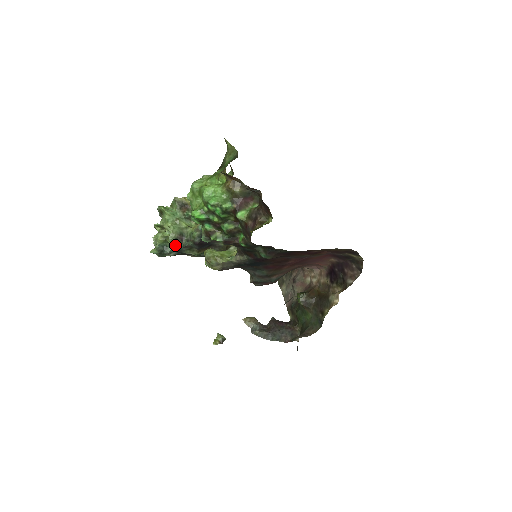
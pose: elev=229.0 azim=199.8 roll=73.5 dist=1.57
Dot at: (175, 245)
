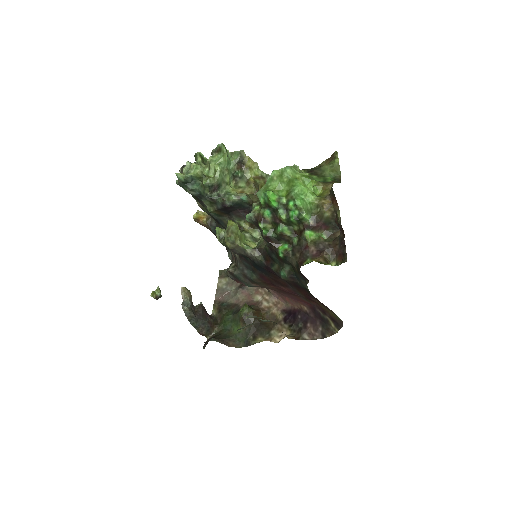
Dot at: (205, 189)
